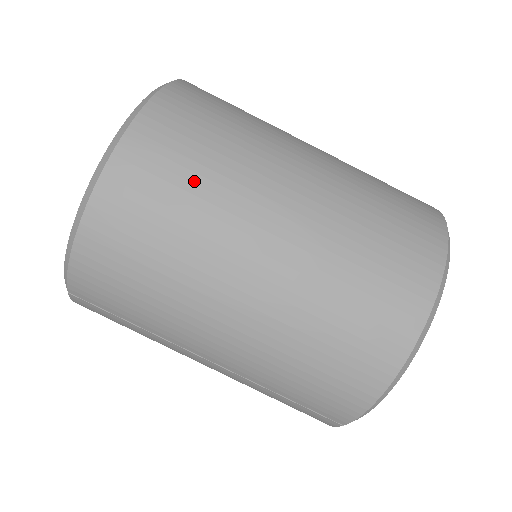
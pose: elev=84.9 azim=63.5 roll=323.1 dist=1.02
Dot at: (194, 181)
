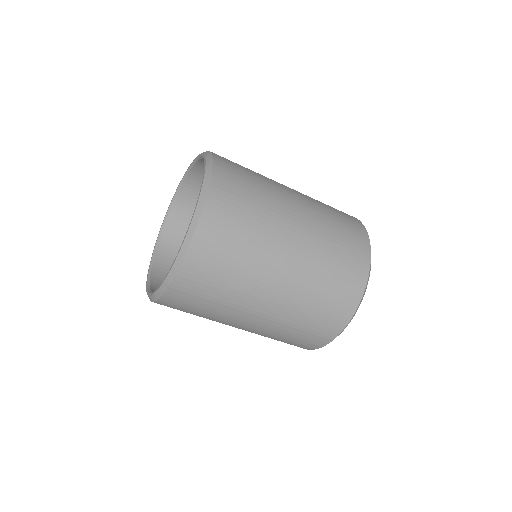
Dot at: (251, 207)
